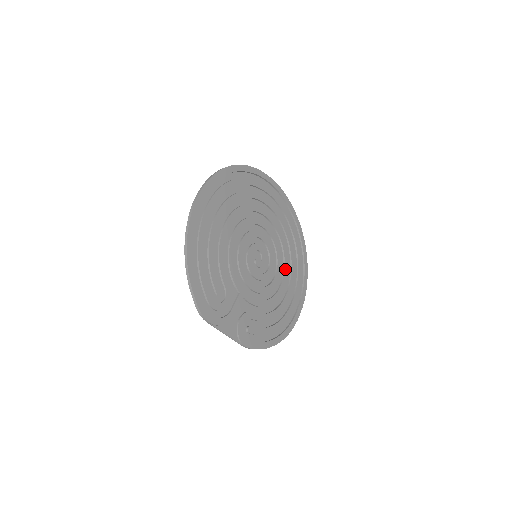
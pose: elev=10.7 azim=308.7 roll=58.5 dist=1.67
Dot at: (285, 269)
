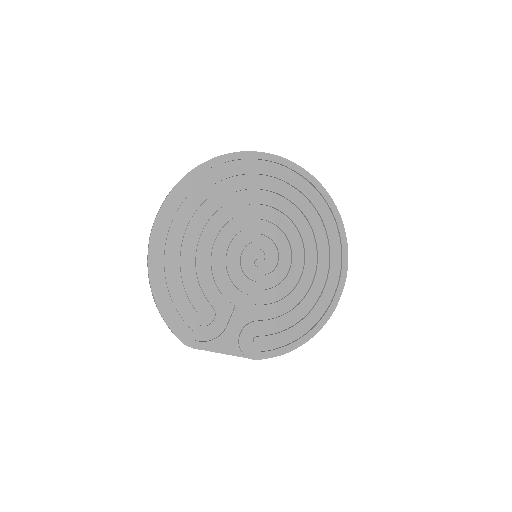
Dot at: (306, 255)
